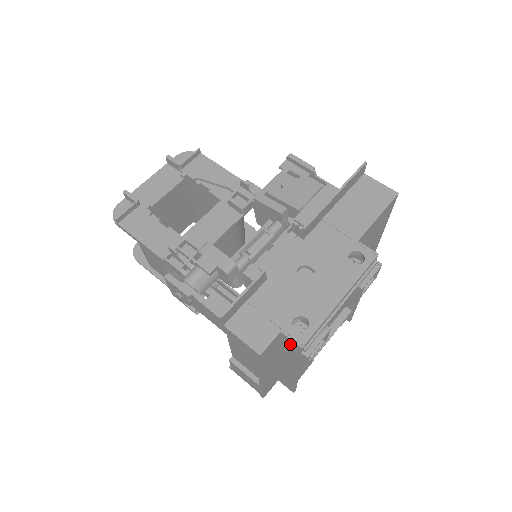
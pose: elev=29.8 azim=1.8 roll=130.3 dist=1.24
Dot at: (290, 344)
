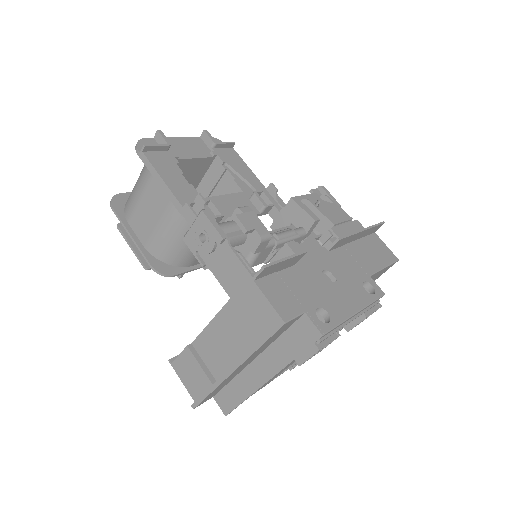
Dot at: (305, 331)
